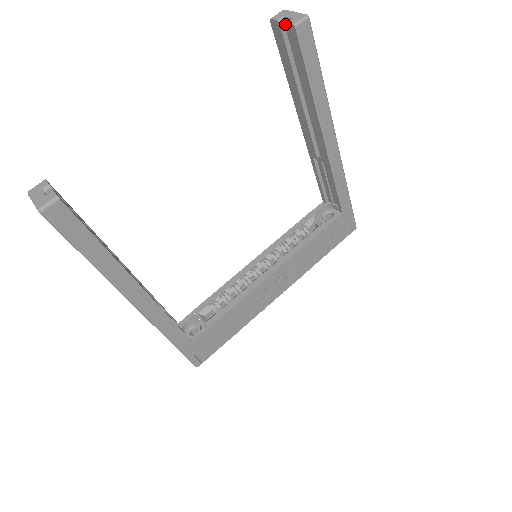
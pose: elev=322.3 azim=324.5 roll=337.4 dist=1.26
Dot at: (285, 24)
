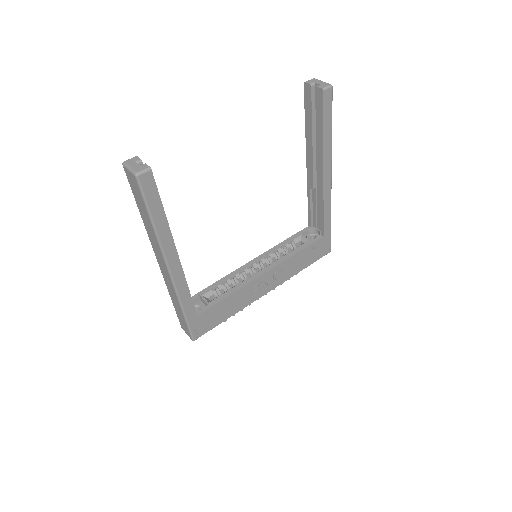
Dot at: (316, 87)
